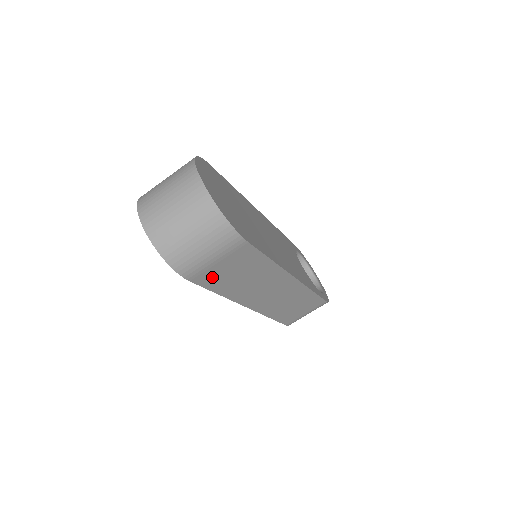
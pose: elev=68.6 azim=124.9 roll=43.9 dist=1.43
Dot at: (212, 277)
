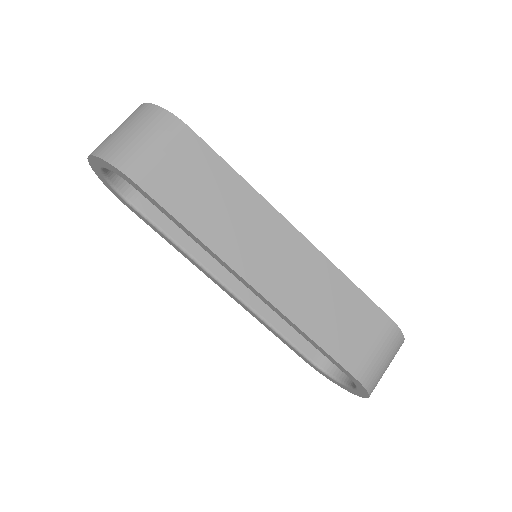
Dot at: (166, 187)
